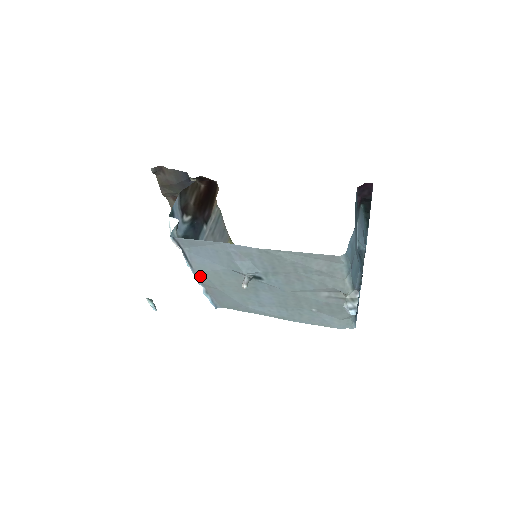
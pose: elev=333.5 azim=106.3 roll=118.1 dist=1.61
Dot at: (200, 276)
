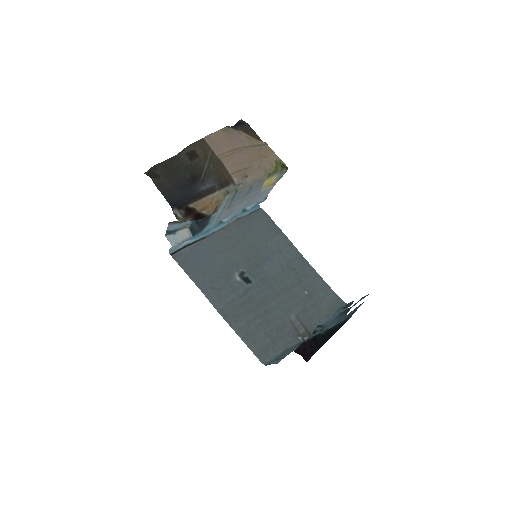
Dot at: (219, 234)
